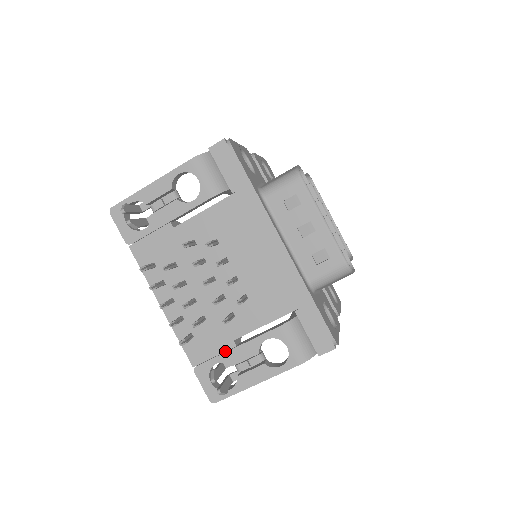
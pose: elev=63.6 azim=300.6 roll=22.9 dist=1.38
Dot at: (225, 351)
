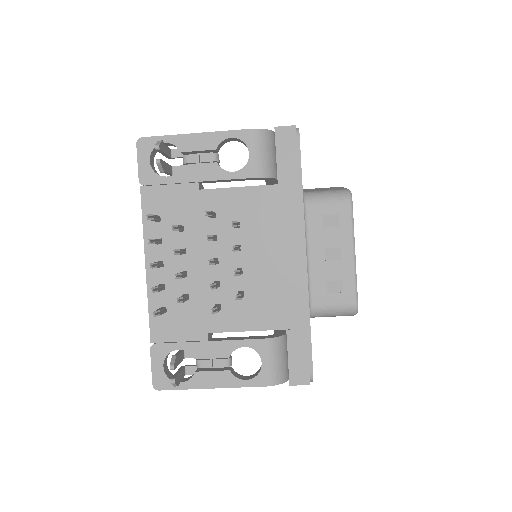
Dot at: (194, 340)
